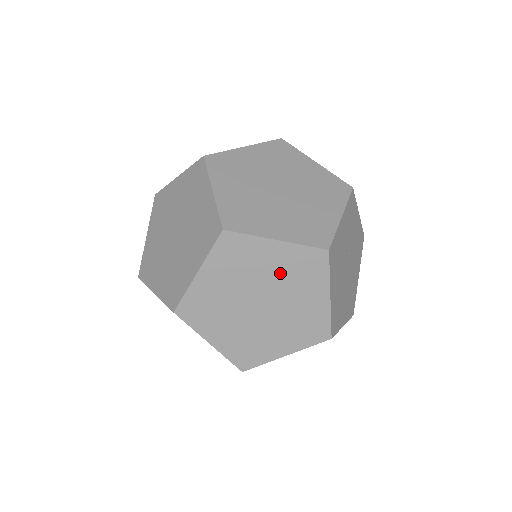
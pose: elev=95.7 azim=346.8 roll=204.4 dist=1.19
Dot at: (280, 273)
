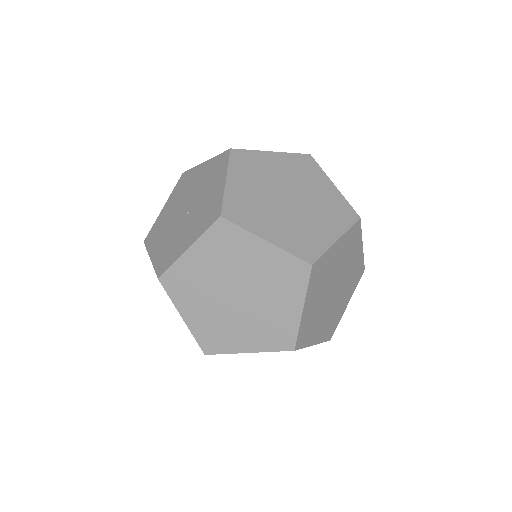
Dot at: (341, 259)
